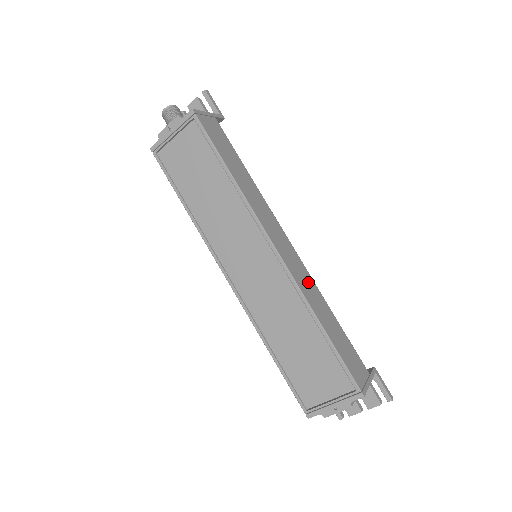
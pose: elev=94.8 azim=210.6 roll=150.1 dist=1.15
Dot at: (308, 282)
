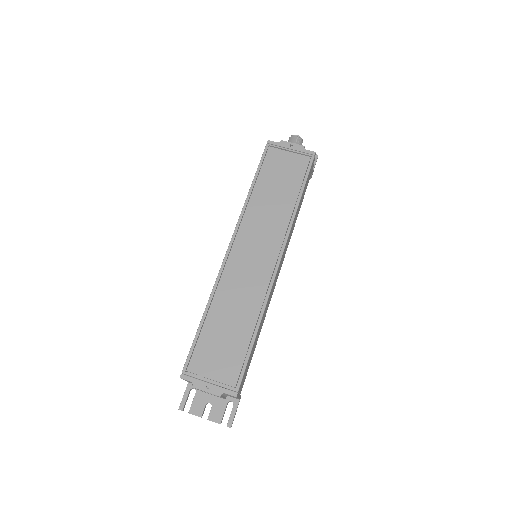
Dot at: (269, 302)
